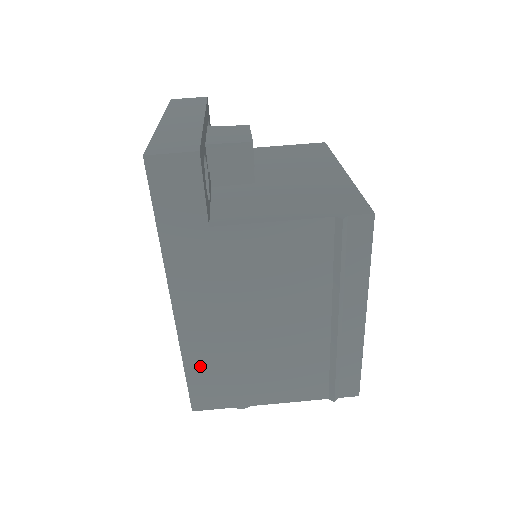
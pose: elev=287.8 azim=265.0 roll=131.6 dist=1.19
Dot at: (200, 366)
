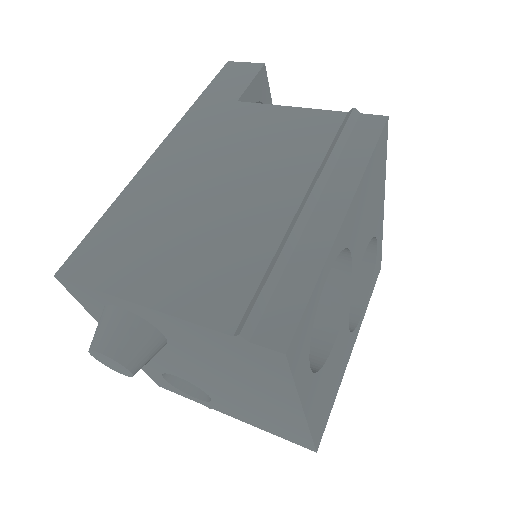
Dot at: (122, 216)
